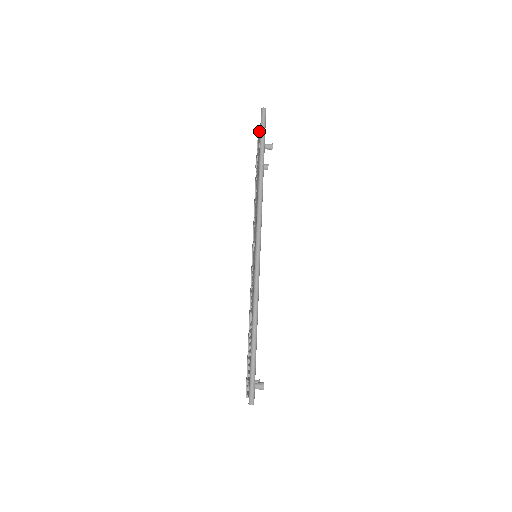
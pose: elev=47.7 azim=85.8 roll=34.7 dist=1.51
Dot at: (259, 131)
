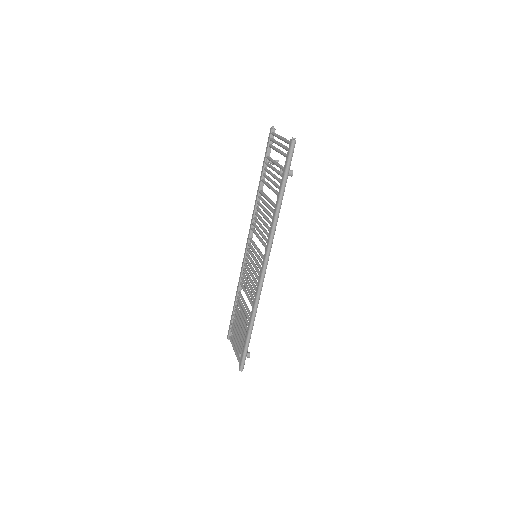
Dot at: (279, 138)
